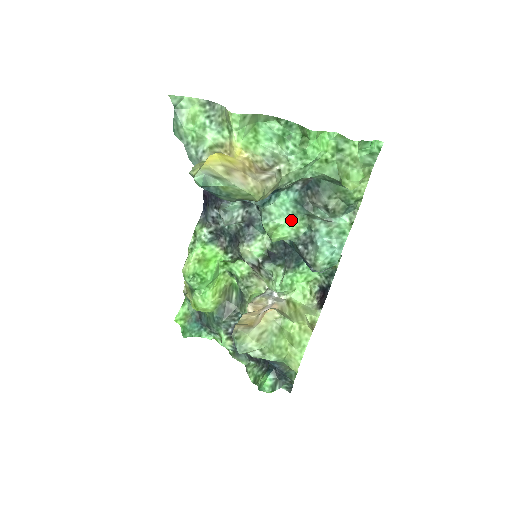
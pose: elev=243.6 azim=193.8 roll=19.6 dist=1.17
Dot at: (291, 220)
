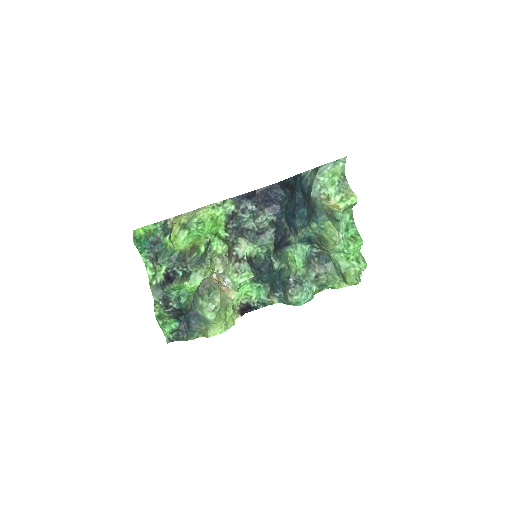
Dot at: (300, 262)
